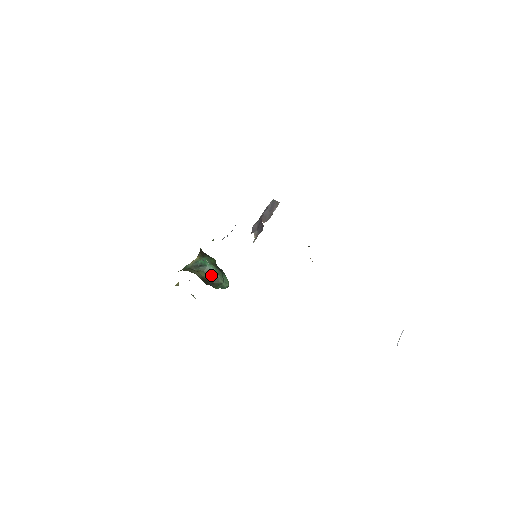
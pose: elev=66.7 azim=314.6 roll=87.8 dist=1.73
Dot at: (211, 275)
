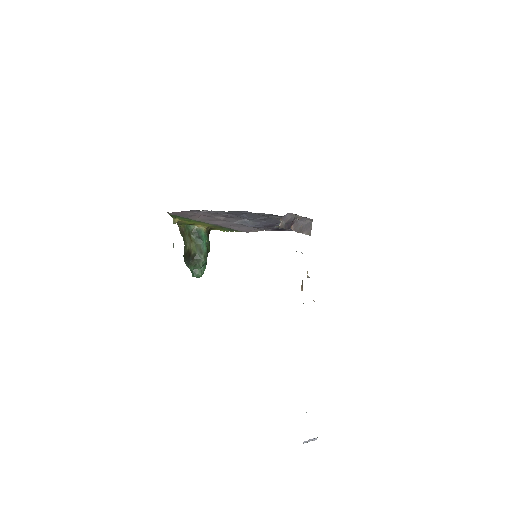
Dot at: (199, 252)
